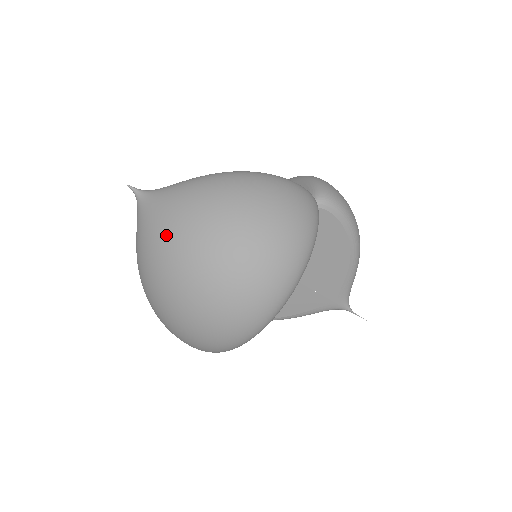
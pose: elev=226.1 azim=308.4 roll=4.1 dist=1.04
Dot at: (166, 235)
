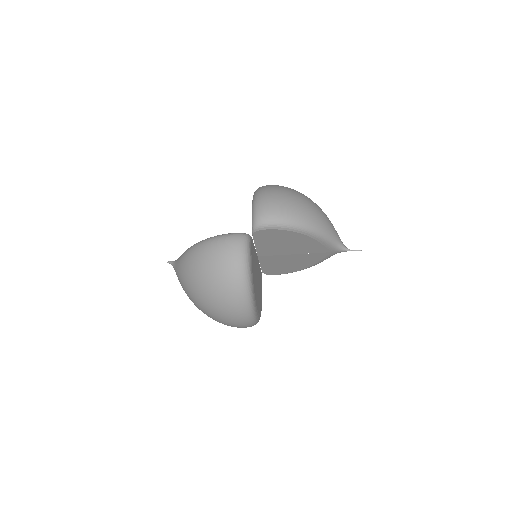
Dot at: (185, 292)
